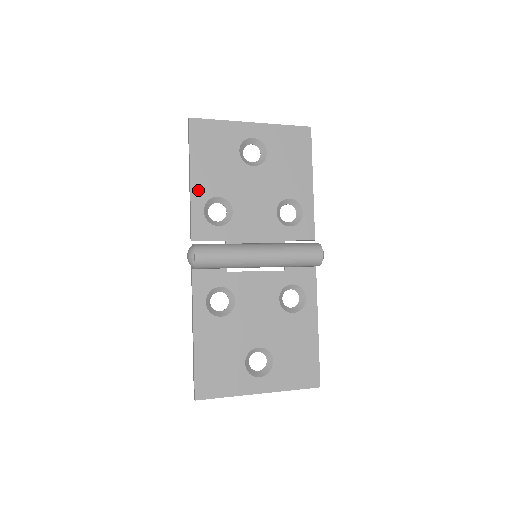
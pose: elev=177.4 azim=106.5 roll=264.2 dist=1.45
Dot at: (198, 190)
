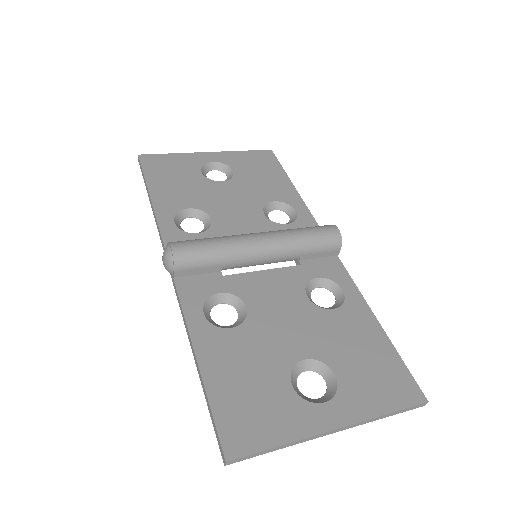
Dot at: (162, 206)
